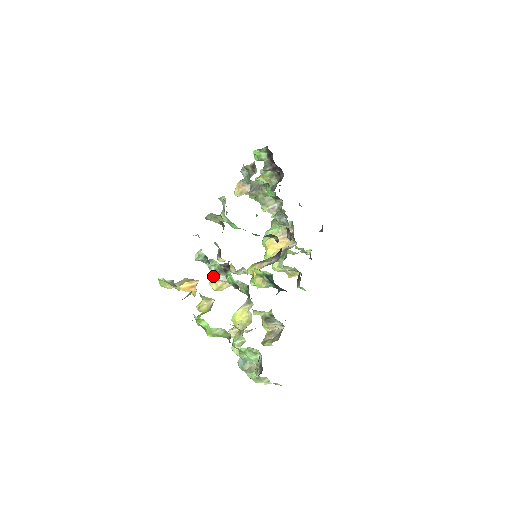
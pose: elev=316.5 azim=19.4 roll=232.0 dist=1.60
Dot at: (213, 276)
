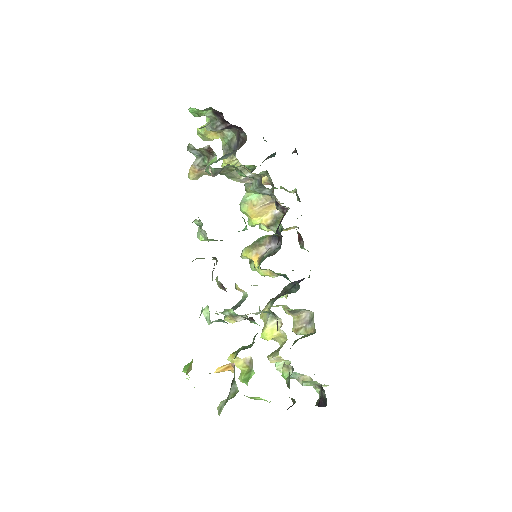
Dot at: (228, 317)
